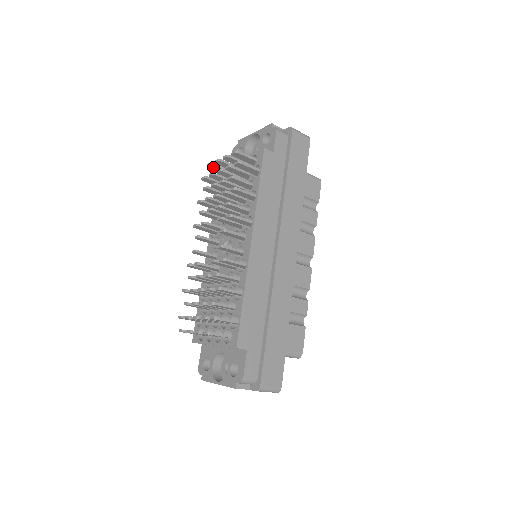
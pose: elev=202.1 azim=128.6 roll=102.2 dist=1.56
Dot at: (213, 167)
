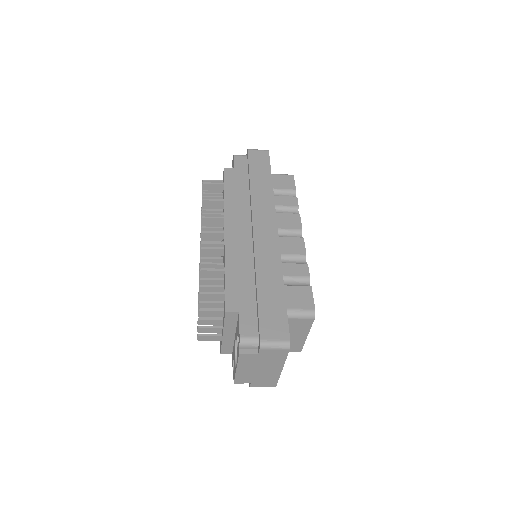
Dot at: occluded
